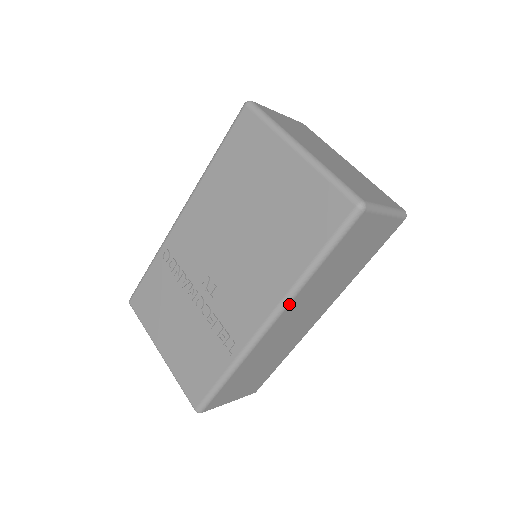
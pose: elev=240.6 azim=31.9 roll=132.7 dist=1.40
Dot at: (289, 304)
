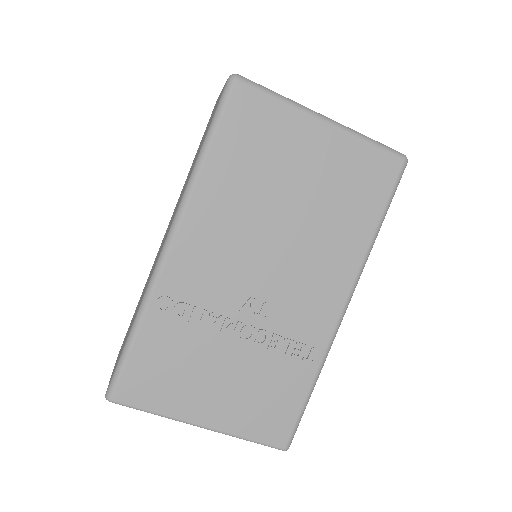
Dot at: (359, 278)
